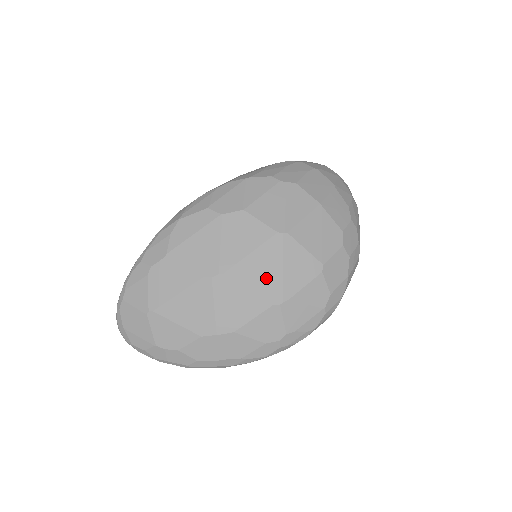
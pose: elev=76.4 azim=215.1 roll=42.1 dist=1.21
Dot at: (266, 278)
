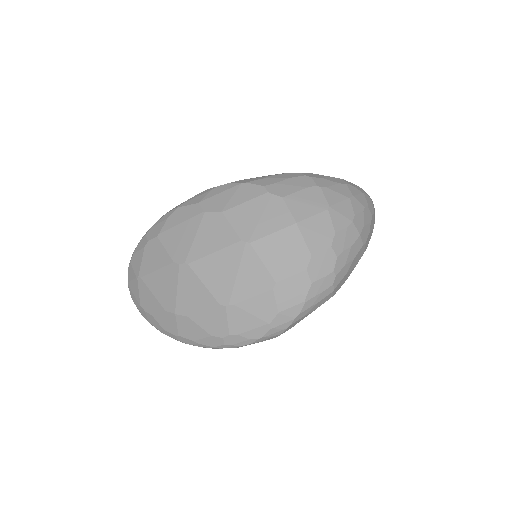
Dot at: (221, 279)
